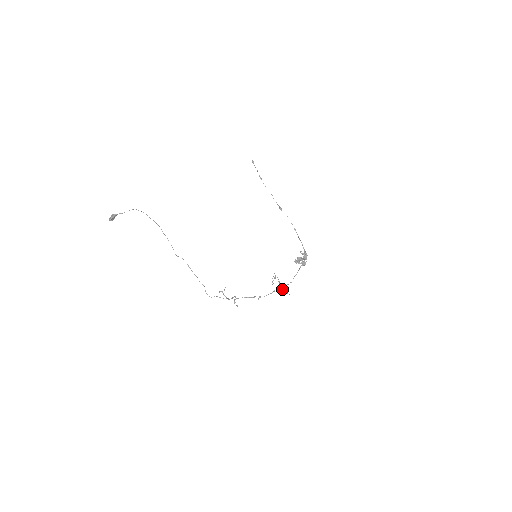
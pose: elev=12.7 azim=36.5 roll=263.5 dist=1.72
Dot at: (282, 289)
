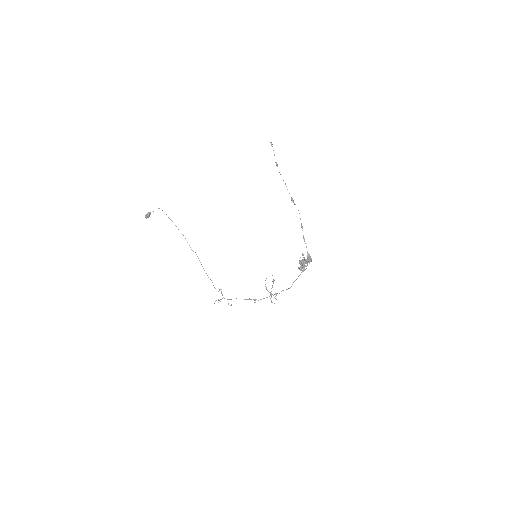
Dot at: (271, 296)
